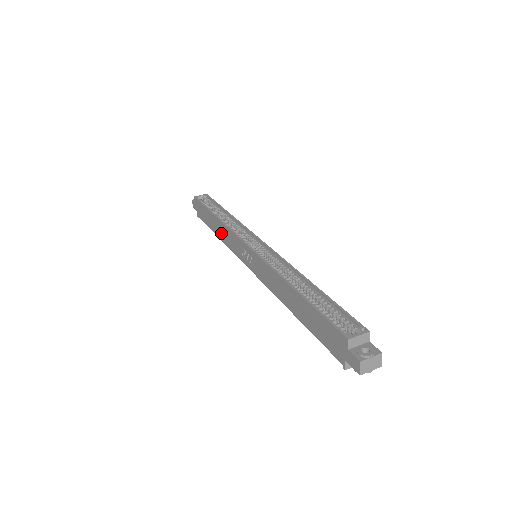
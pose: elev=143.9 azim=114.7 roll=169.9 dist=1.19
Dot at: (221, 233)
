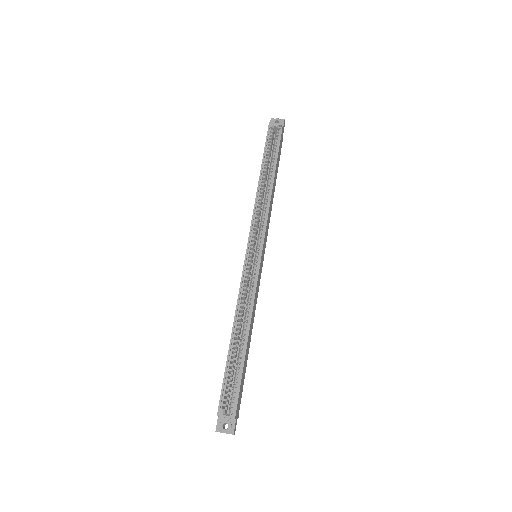
Dot at: occluded
